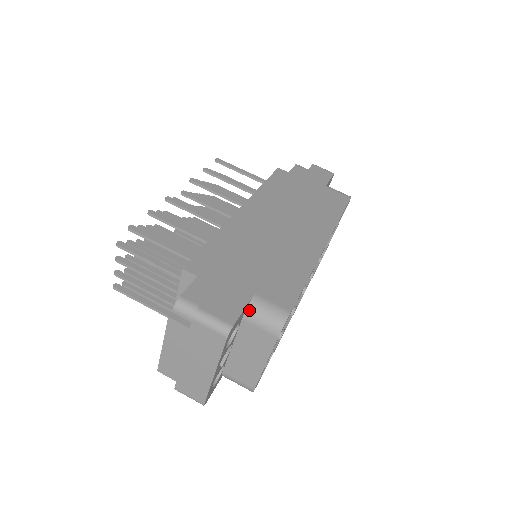
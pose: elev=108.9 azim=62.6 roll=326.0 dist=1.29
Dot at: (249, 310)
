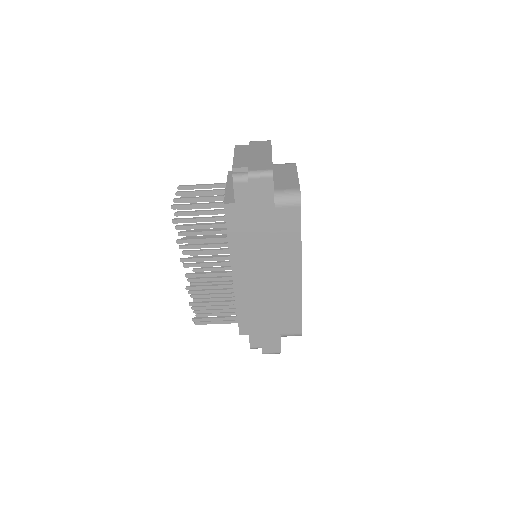
Dot at: occluded
